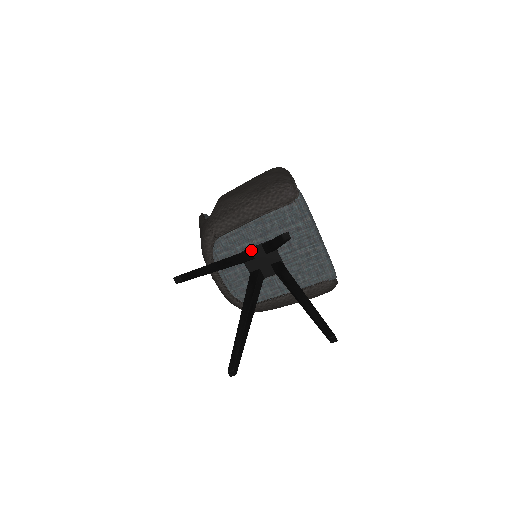
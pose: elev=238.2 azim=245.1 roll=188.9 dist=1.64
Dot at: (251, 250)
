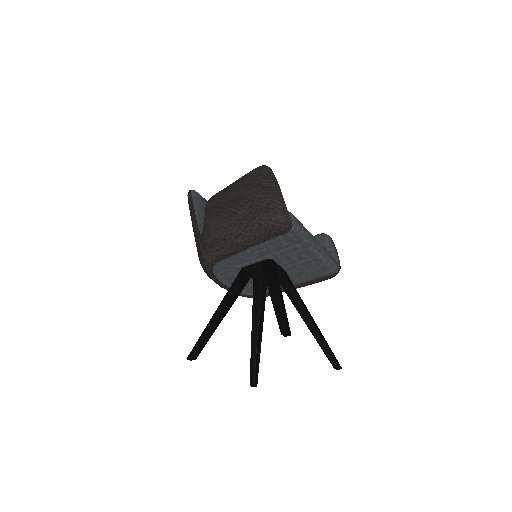
Dot at: (251, 266)
